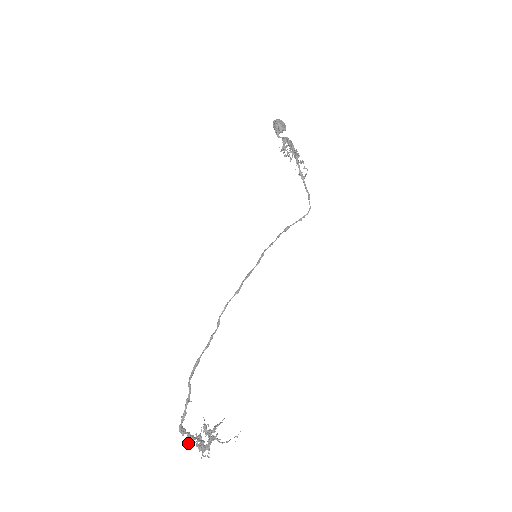
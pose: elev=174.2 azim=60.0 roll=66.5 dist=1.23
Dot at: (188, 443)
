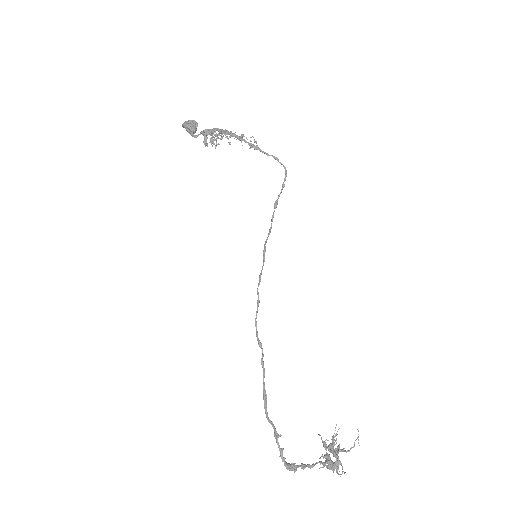
Dot at: occluded
